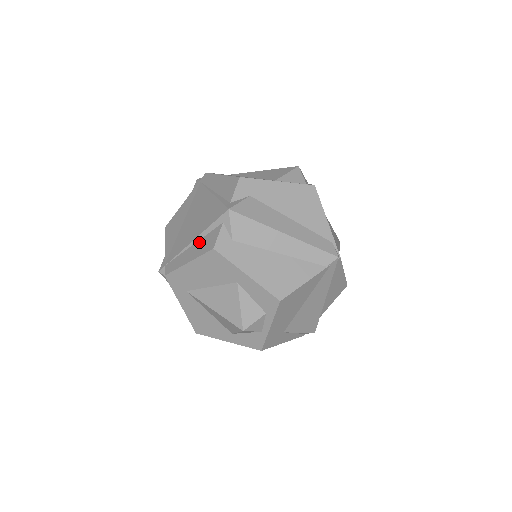
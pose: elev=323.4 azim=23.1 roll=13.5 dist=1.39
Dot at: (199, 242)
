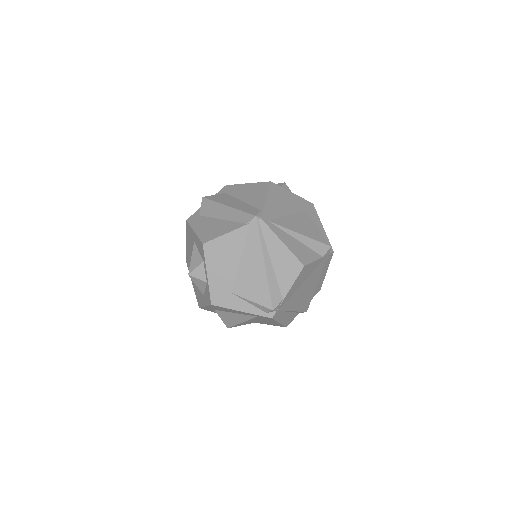
Dot at: occluded
